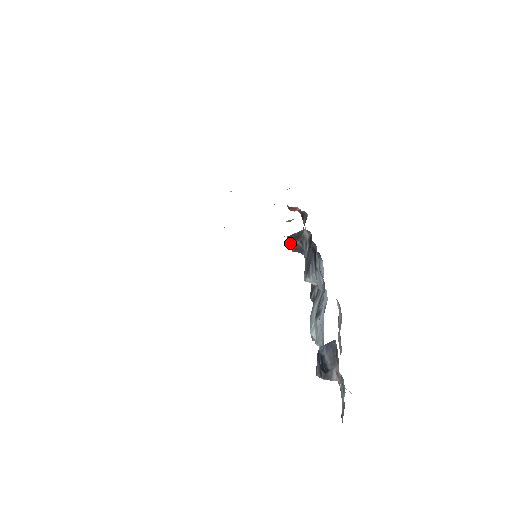
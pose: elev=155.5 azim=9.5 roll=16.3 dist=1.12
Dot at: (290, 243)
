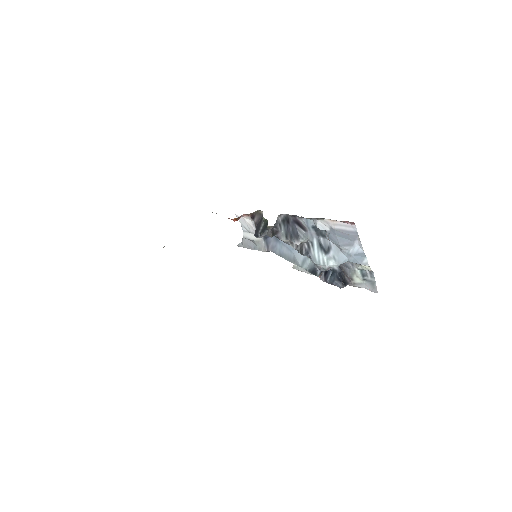
Dot at: (270, 232)
